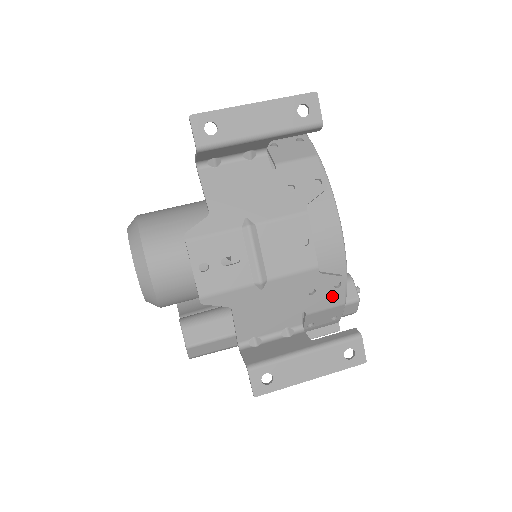
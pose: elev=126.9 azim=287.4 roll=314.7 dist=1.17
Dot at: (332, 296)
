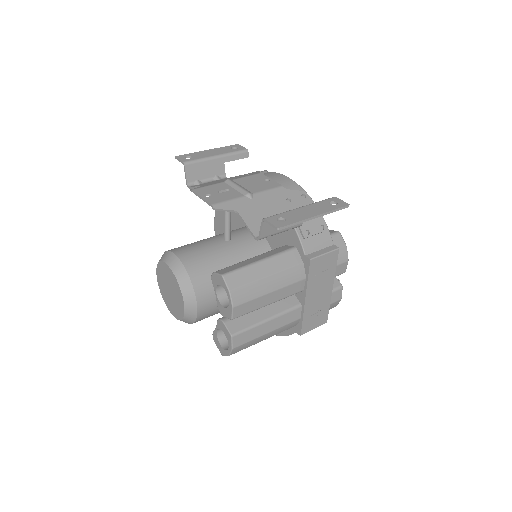
Dot at: (305, 204)
